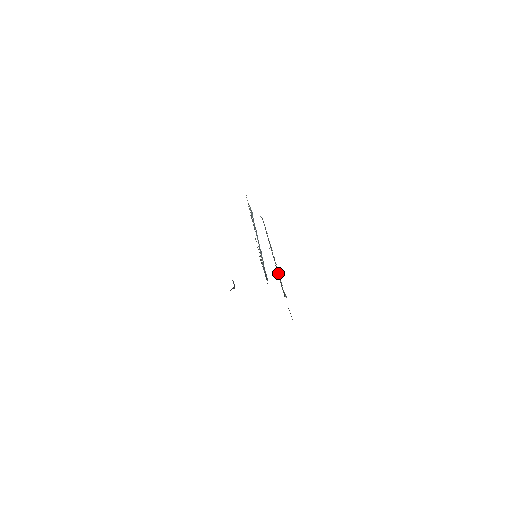
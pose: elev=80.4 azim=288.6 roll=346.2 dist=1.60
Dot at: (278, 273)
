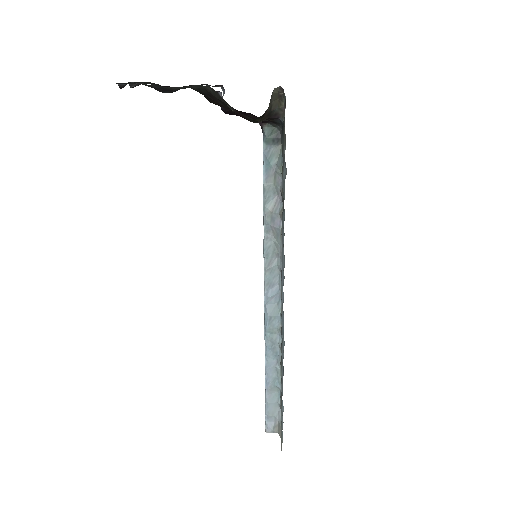
Dot at: (282, 210)
